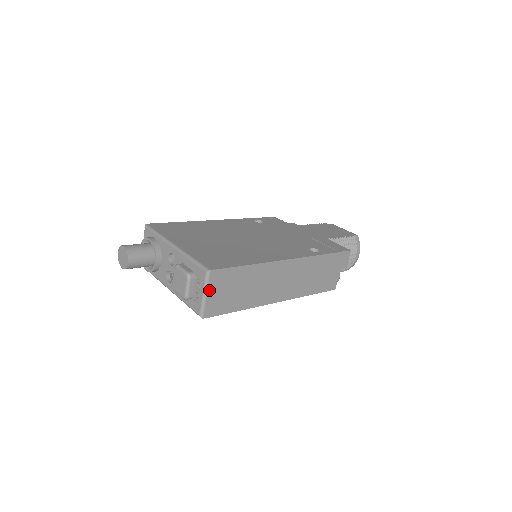
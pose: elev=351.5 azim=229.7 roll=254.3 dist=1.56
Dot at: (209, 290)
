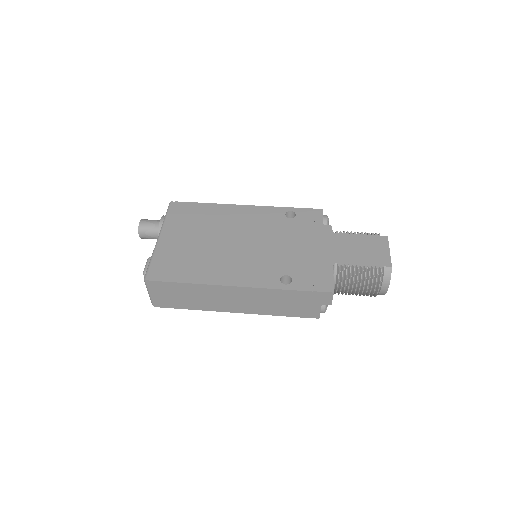
Dot at: (151, 291)
